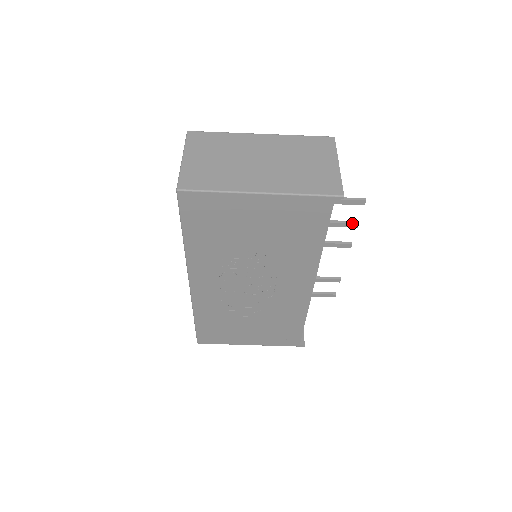
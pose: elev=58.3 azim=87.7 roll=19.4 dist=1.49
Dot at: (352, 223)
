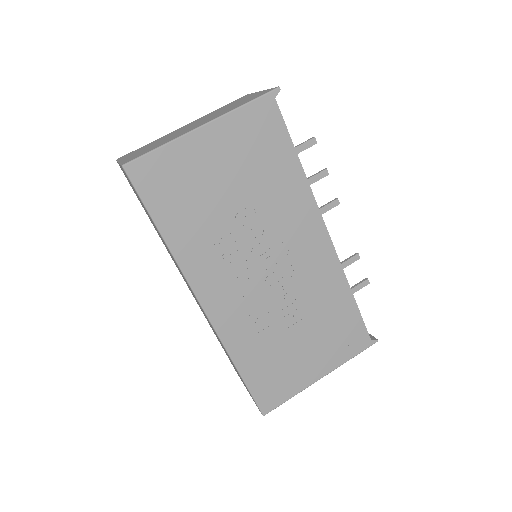
Dot at: (321, 172)
